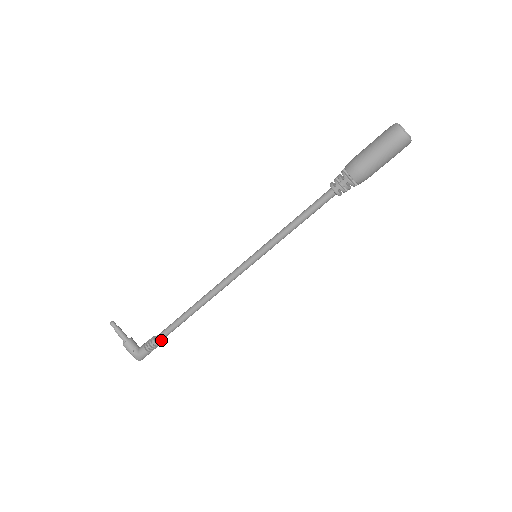
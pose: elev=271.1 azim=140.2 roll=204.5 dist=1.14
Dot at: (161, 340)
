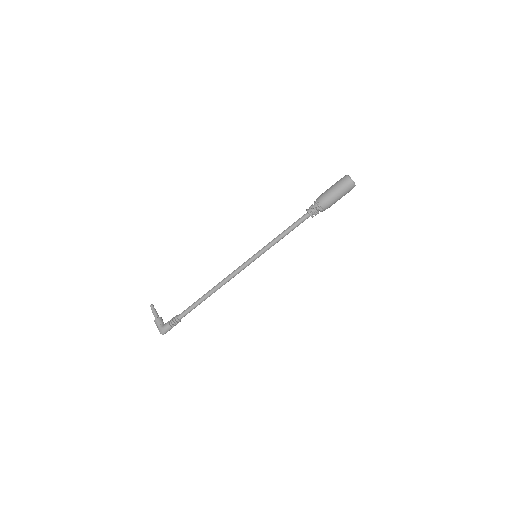
Dot at: (181, 317)
